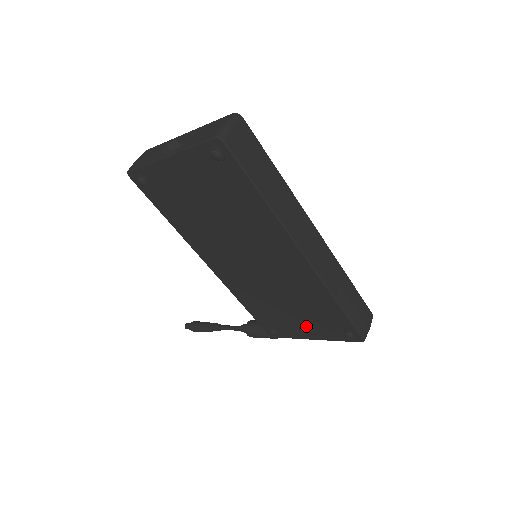
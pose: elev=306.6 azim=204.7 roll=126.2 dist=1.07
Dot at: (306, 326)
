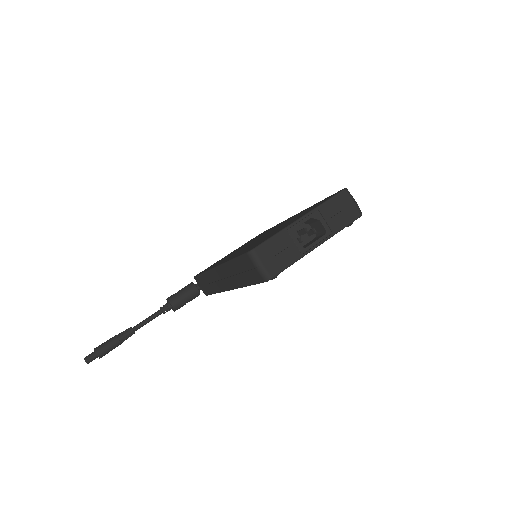
Dot at: occluded
